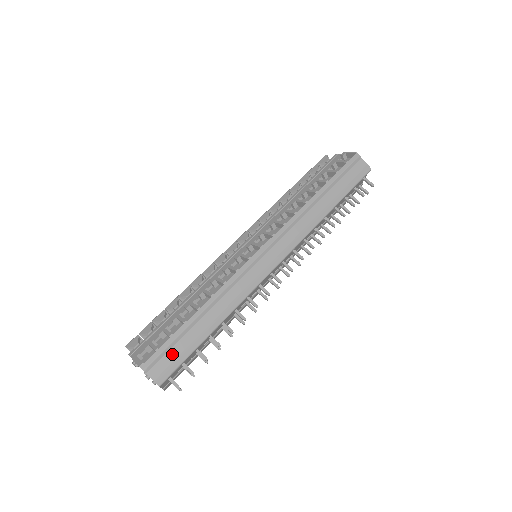
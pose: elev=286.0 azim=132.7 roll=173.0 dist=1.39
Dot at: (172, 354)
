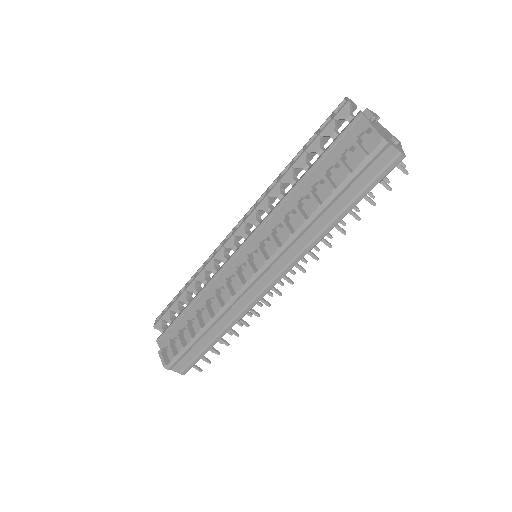
Dot at: (187, 358)
